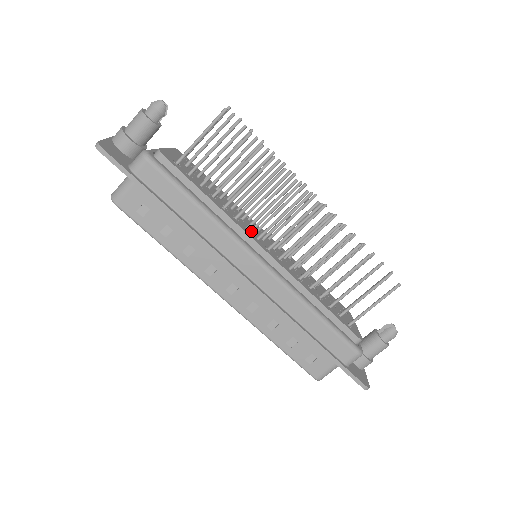
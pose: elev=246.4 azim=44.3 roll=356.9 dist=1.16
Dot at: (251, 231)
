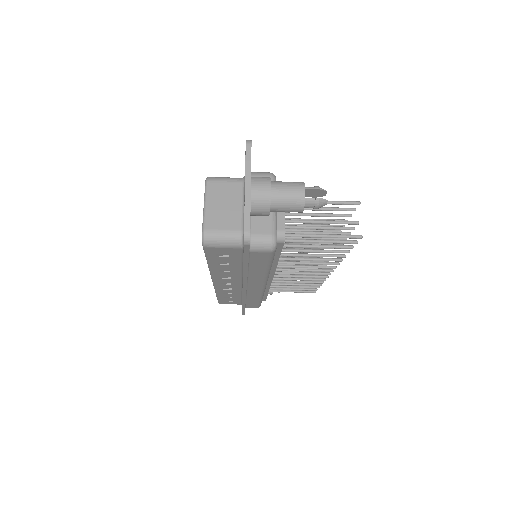
Dot at: occluded
